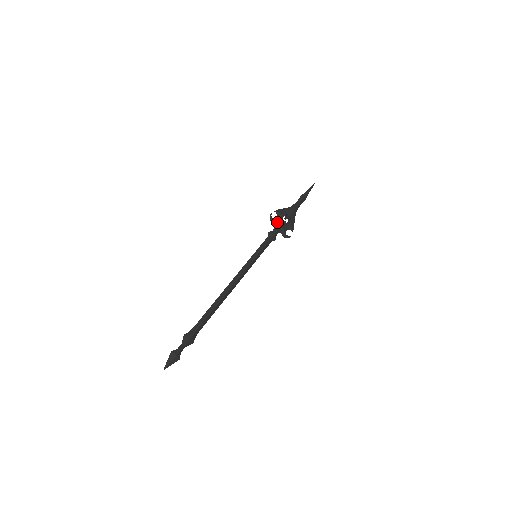
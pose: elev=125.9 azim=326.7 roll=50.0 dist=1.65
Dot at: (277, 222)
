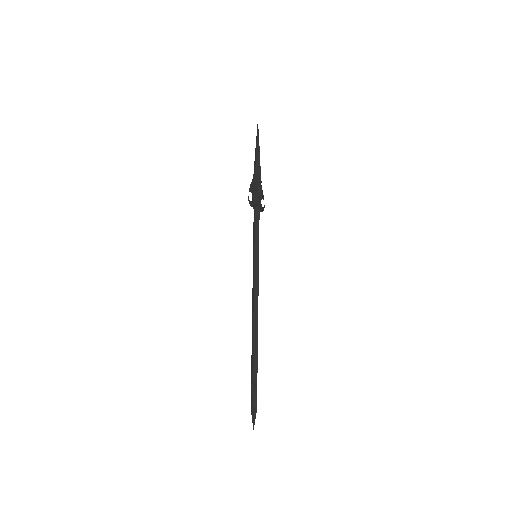
Dot at: (256, 203)
